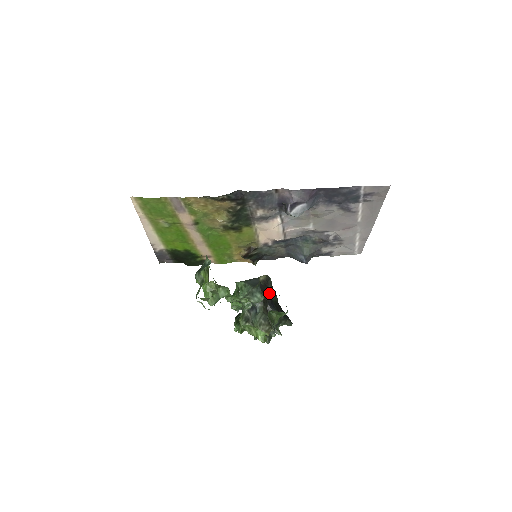
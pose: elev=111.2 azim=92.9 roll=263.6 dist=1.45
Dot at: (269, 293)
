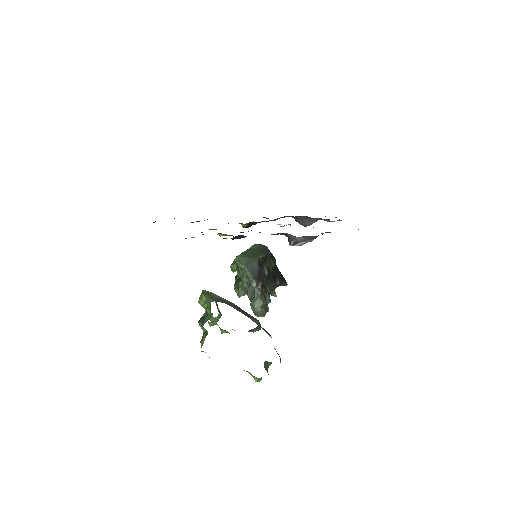
Dot at: (267, 266)
